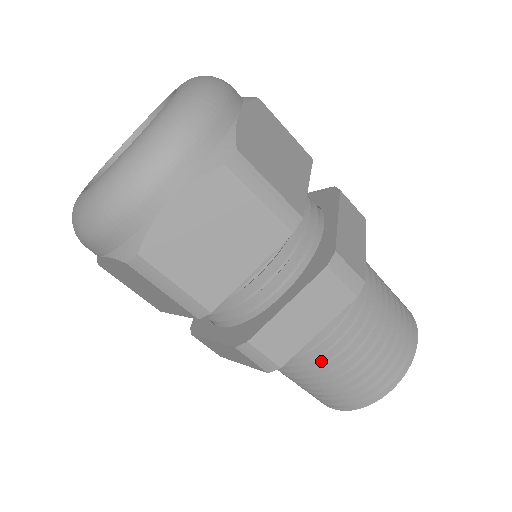
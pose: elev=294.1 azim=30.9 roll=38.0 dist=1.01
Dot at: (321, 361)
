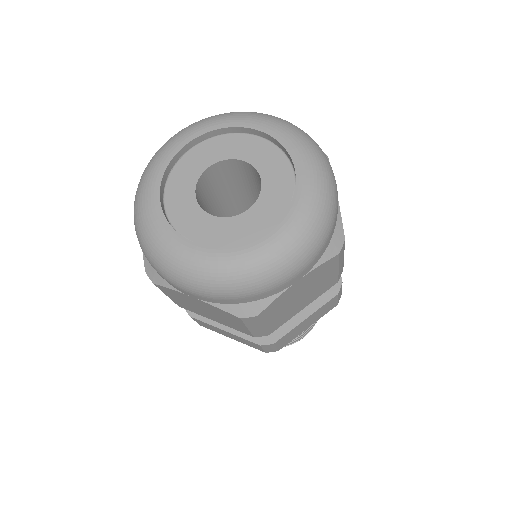
Dot at: occluded
